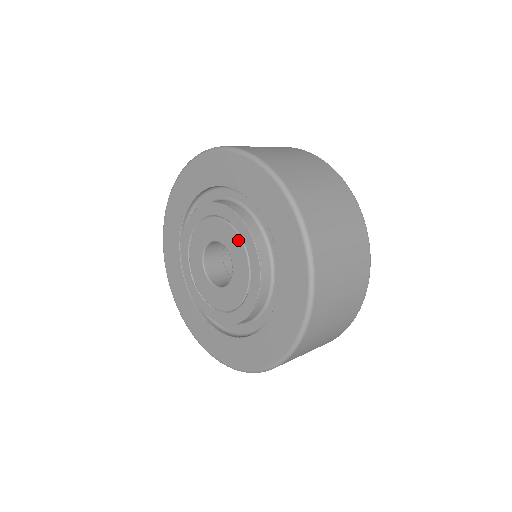
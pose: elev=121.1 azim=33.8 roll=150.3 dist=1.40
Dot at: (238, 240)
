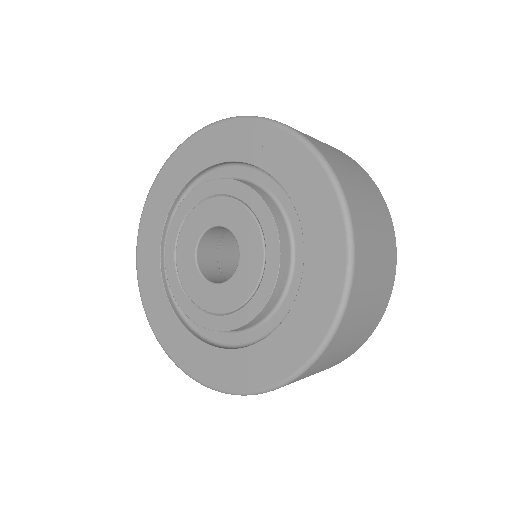
Dot at: (230, 203)
